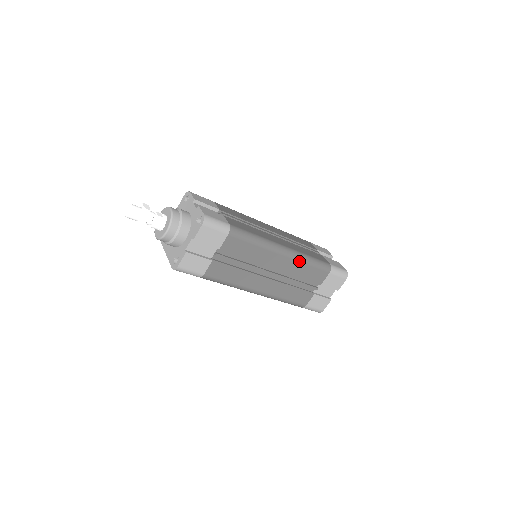
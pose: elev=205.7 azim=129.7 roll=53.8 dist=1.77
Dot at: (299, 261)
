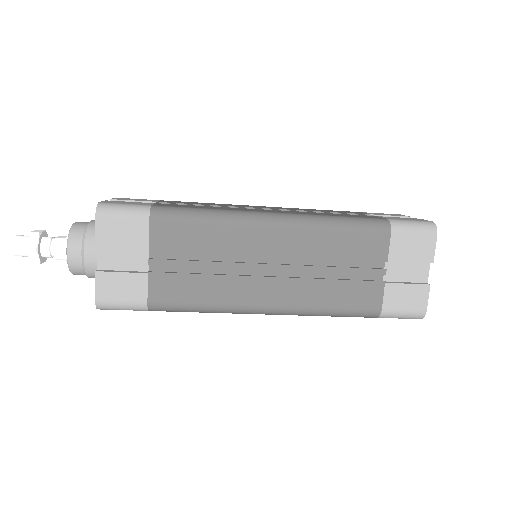
Dot at: (312, 228)
